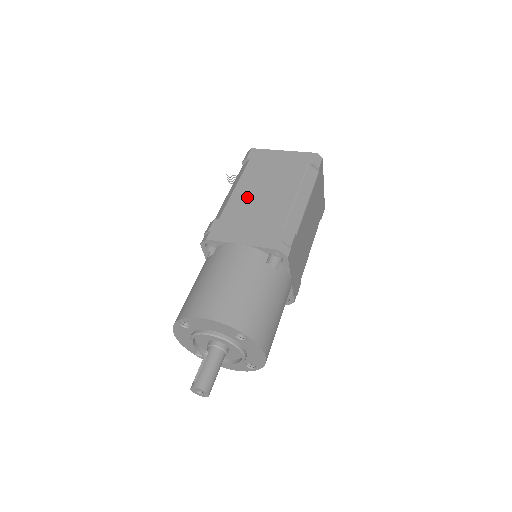
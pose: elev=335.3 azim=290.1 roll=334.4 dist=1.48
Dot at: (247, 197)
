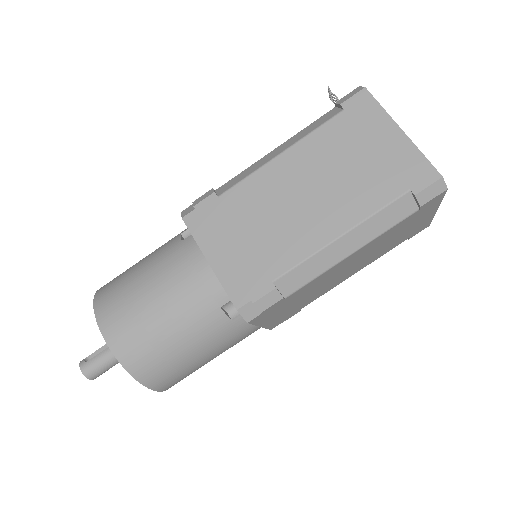
Dot at: (278, 186)
